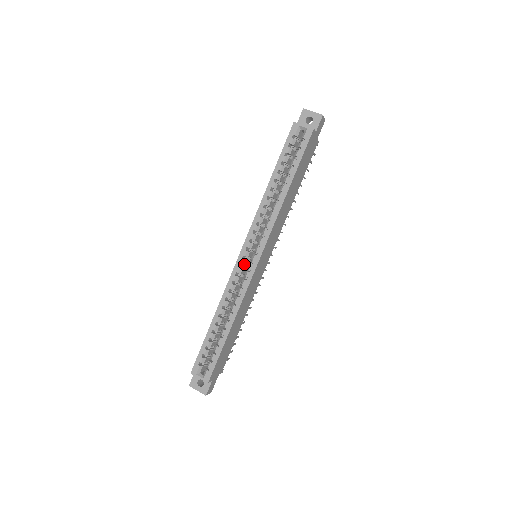
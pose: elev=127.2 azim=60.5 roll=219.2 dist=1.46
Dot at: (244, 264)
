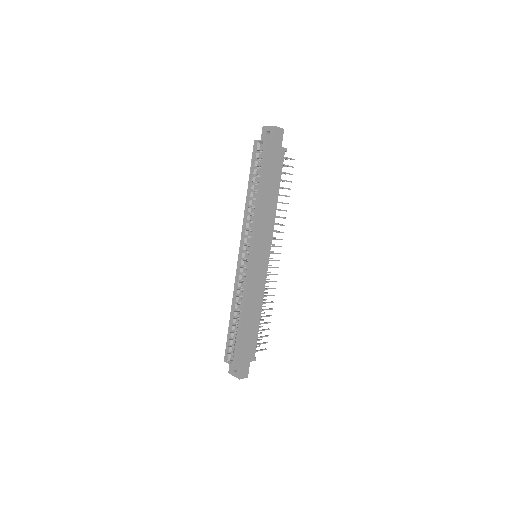
Dot at: (243, 264)
